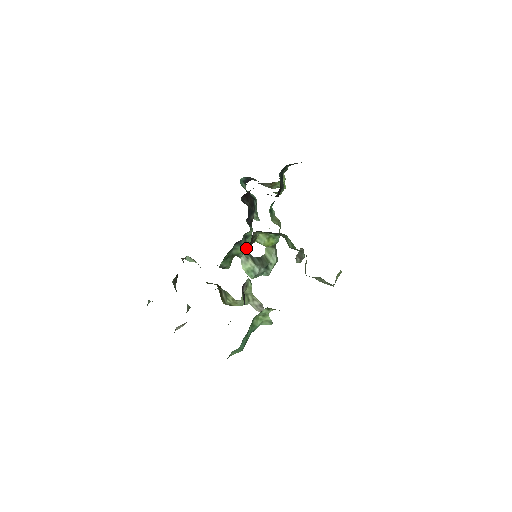
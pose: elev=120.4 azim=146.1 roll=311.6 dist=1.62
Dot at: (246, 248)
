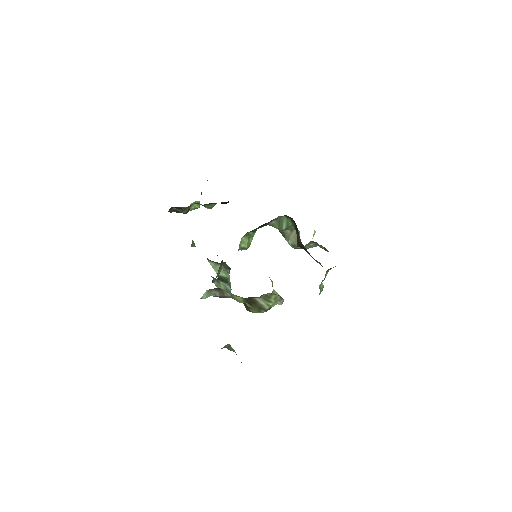
Dot at: occluded
